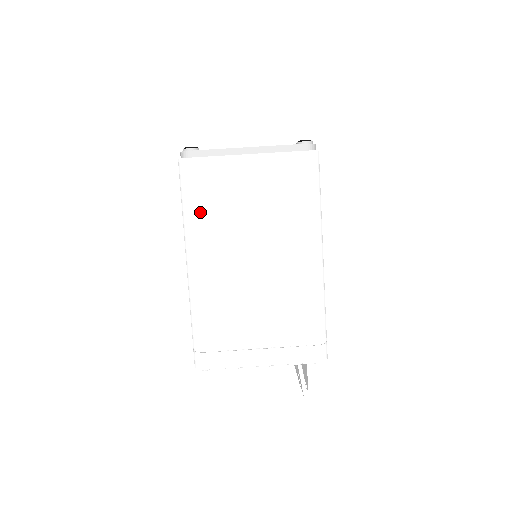
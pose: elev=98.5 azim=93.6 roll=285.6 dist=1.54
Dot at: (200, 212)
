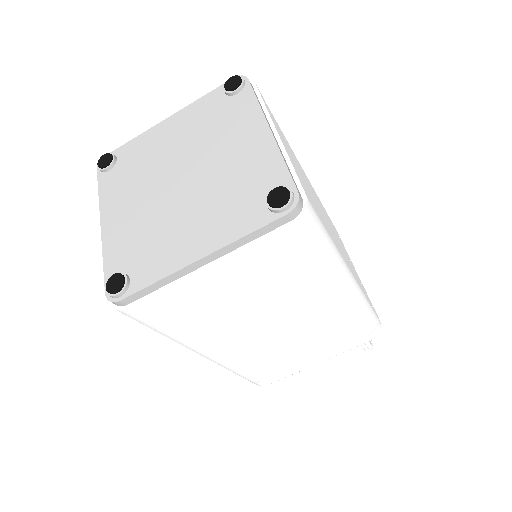
Dot at: (183, 332)
